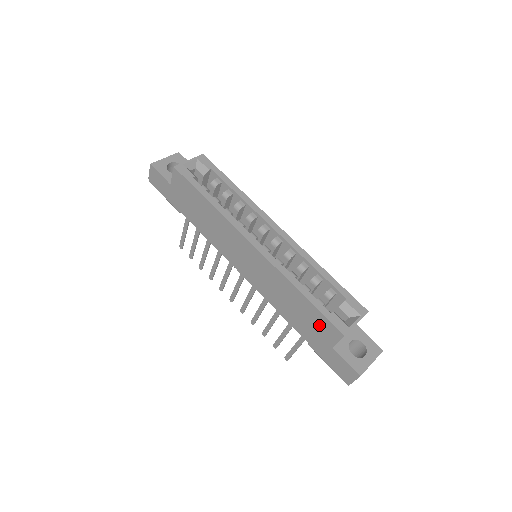
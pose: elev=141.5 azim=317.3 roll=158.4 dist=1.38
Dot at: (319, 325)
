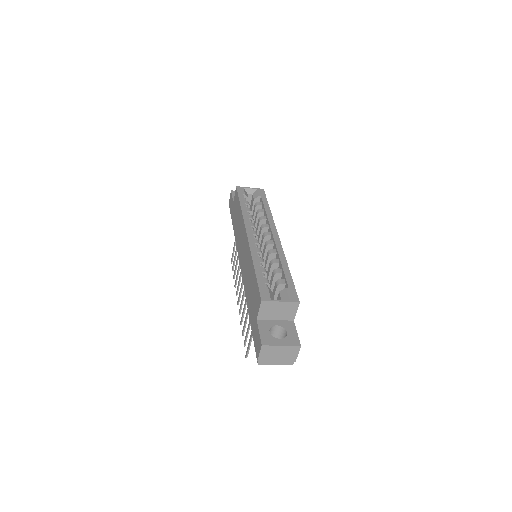
Dot at: (255, 297)
